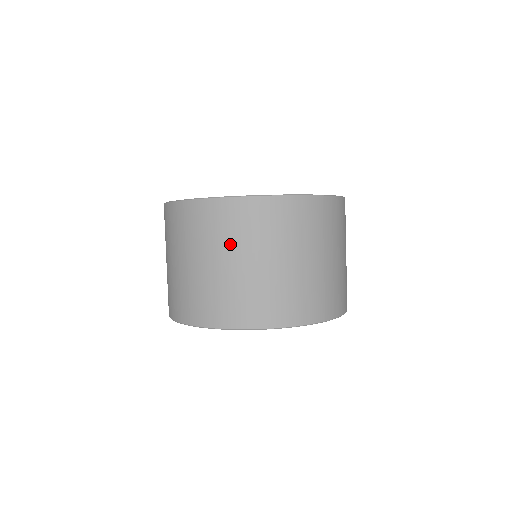
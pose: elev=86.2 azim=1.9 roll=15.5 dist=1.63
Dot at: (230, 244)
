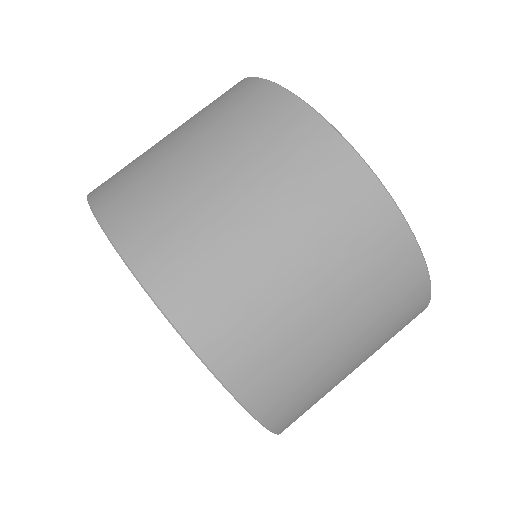
Dot at: (333, 260)
